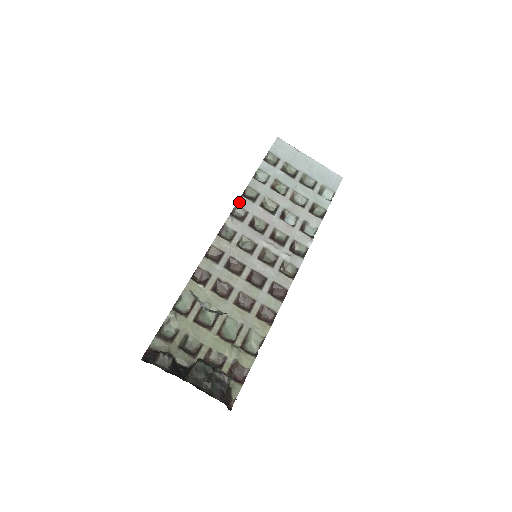
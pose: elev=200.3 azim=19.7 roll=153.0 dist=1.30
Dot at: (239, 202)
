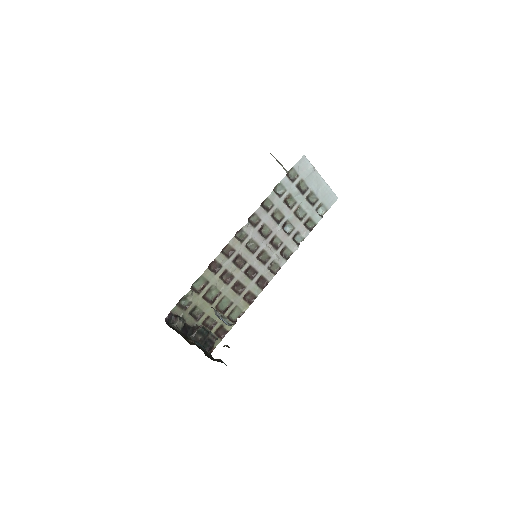
Dot at: (257, 211)
